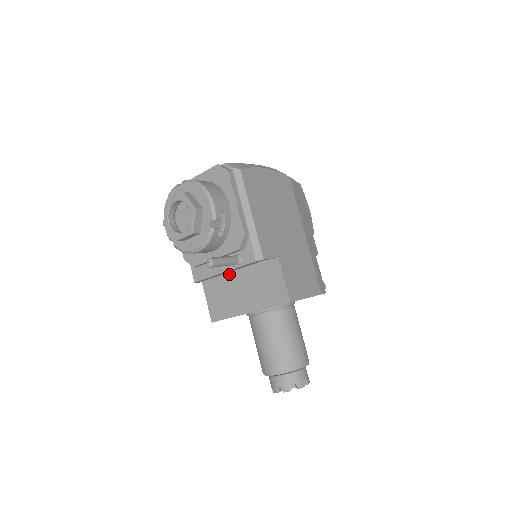
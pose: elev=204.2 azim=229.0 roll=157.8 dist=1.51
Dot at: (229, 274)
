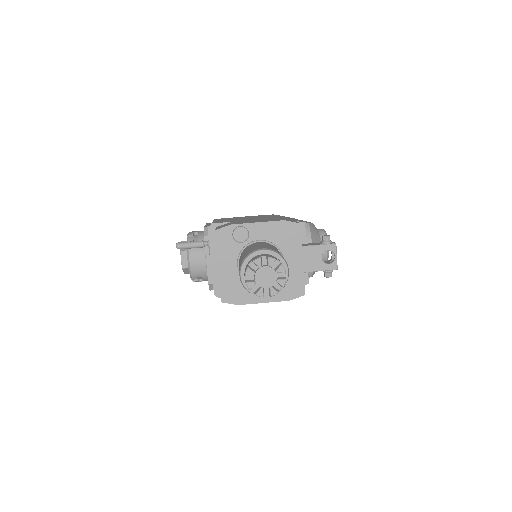
Dot at: occluded
